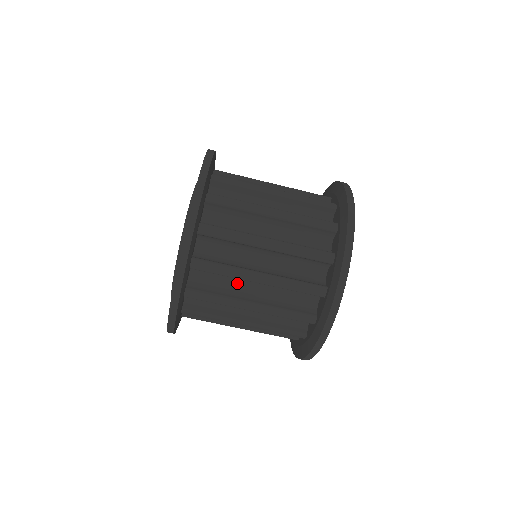
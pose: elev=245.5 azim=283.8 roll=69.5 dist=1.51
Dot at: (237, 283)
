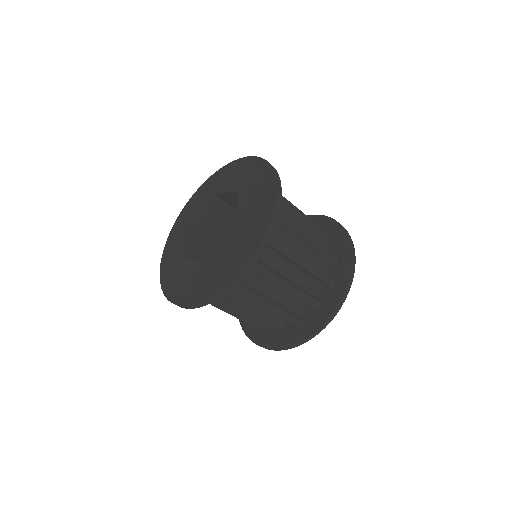
Dot at: (275, 264)
